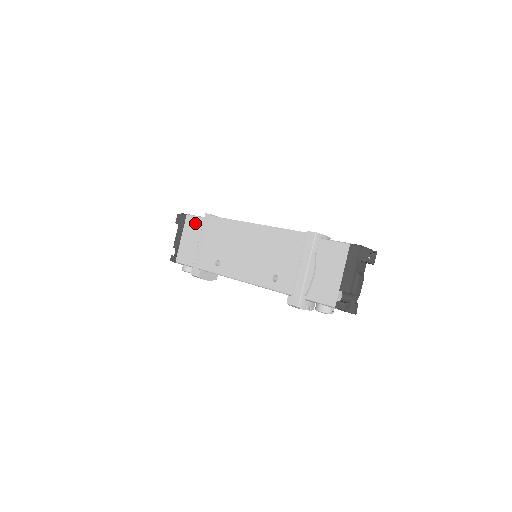
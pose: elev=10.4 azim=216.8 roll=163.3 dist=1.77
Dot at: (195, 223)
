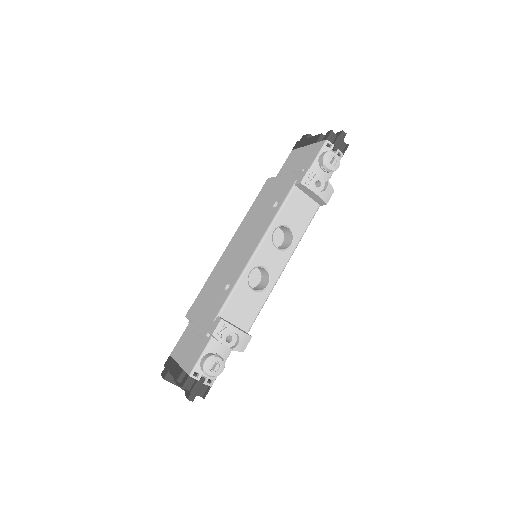
Dot at: (183, 339)
